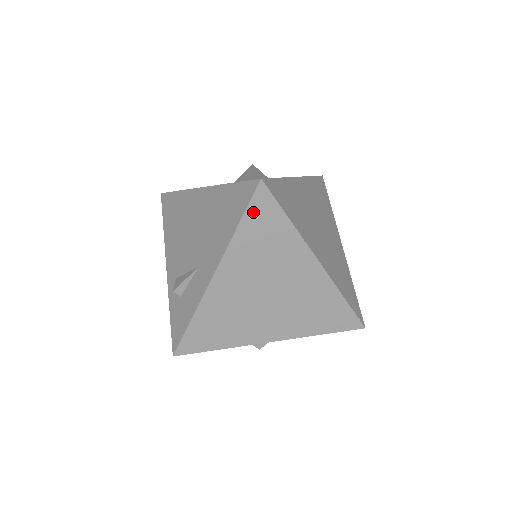
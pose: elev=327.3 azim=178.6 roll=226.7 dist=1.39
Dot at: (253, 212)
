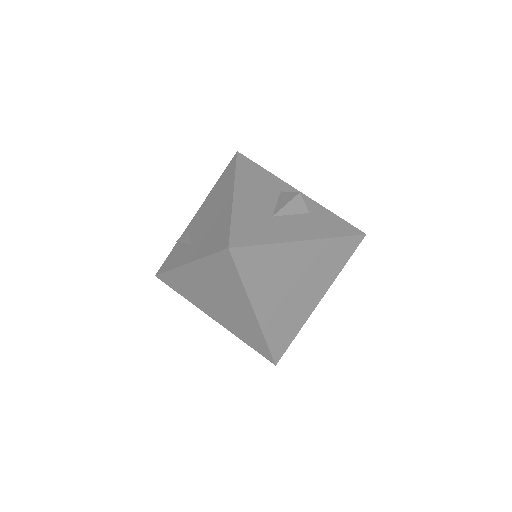
Dot at: (218, 258)
